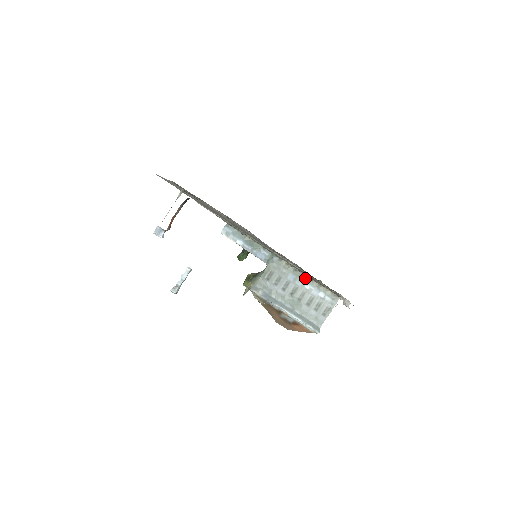
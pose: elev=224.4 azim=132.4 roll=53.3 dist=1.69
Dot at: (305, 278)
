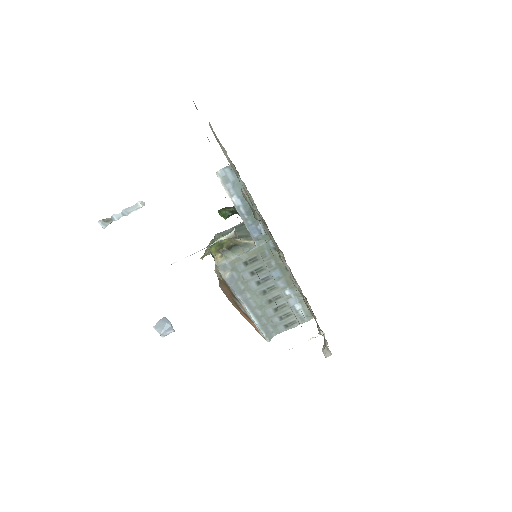
Dot at: (292, 282)
